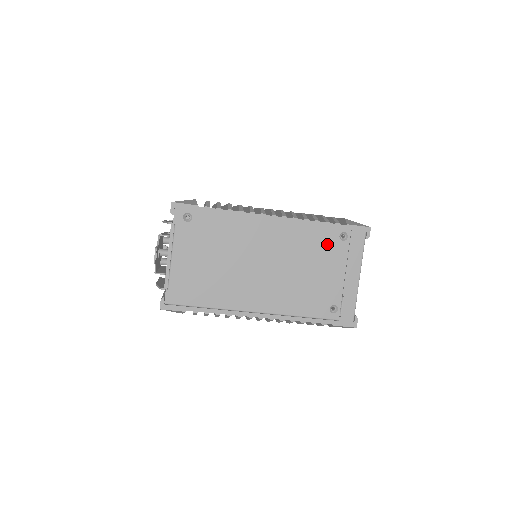
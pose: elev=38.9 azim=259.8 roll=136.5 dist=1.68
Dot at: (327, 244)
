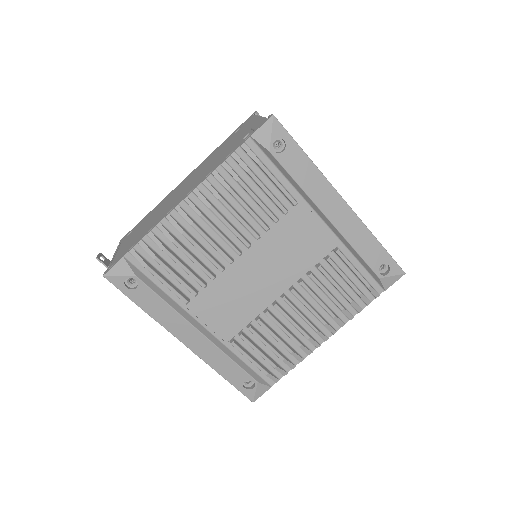
Dot at: (227, 142)
